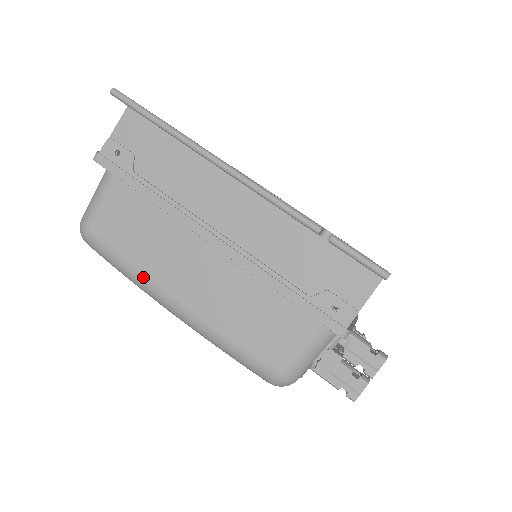
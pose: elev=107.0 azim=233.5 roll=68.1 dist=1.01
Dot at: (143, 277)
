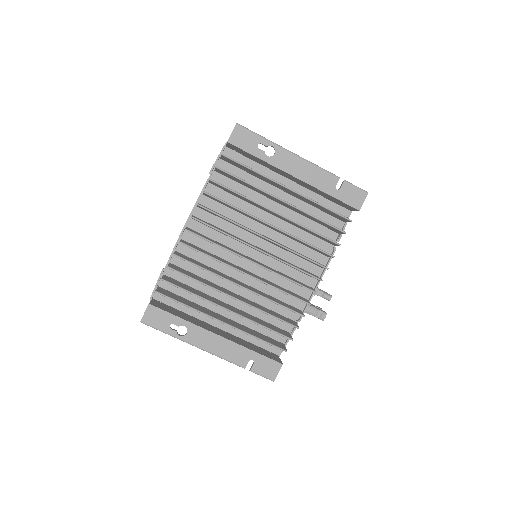
Dot at: occluded
